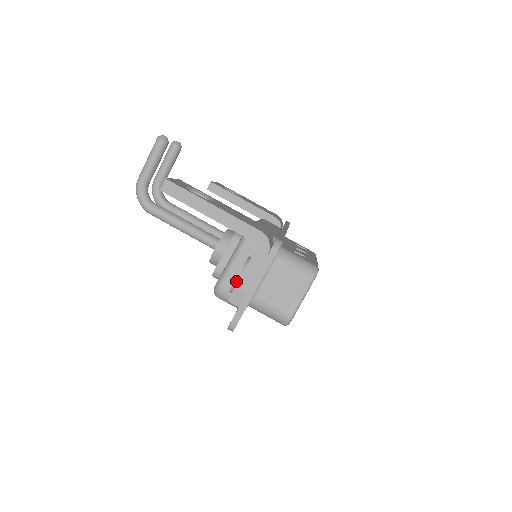
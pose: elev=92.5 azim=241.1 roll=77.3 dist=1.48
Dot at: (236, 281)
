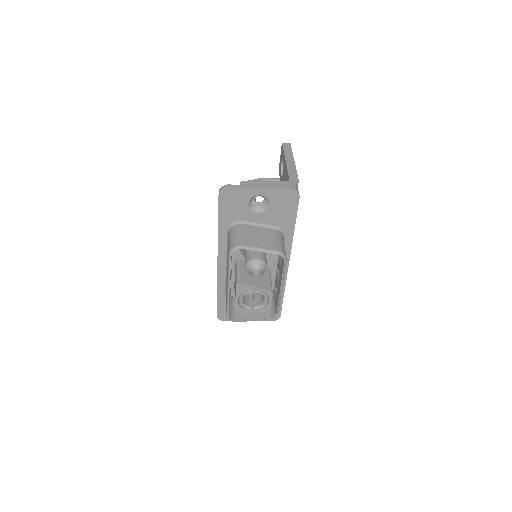
Dot at: occluded
